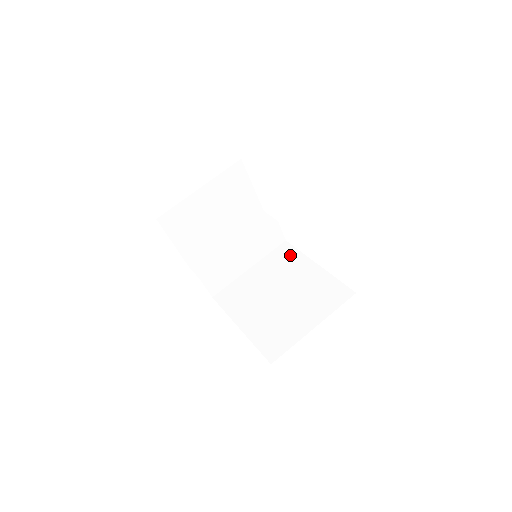
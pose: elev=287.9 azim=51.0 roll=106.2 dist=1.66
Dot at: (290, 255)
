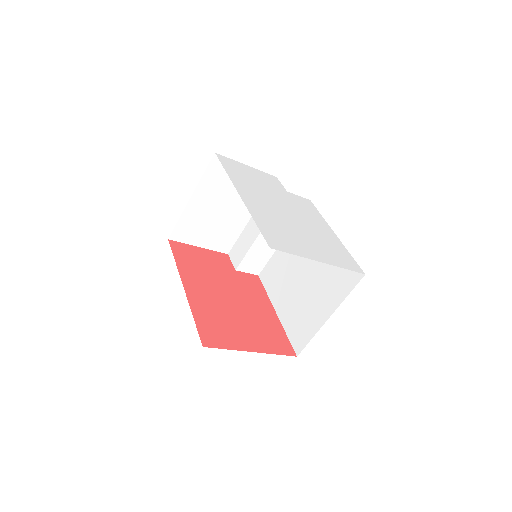
Dot at: occluded
